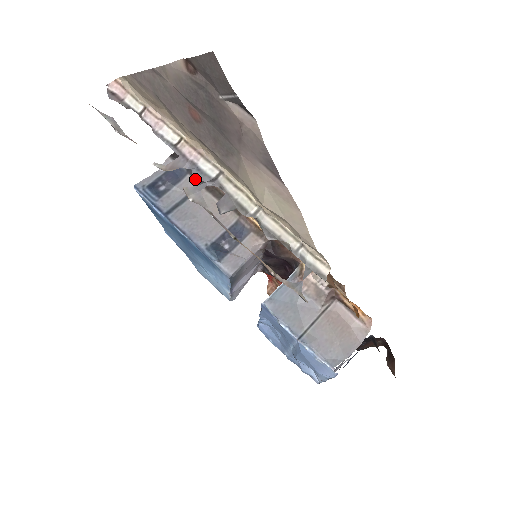
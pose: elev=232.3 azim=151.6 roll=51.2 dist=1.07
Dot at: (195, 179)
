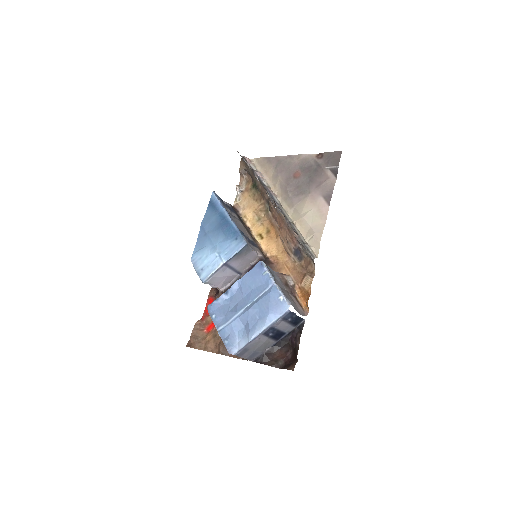
Dot at: (238, 217)
